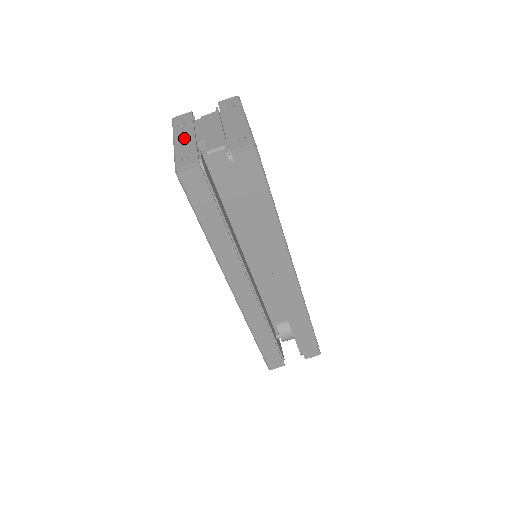
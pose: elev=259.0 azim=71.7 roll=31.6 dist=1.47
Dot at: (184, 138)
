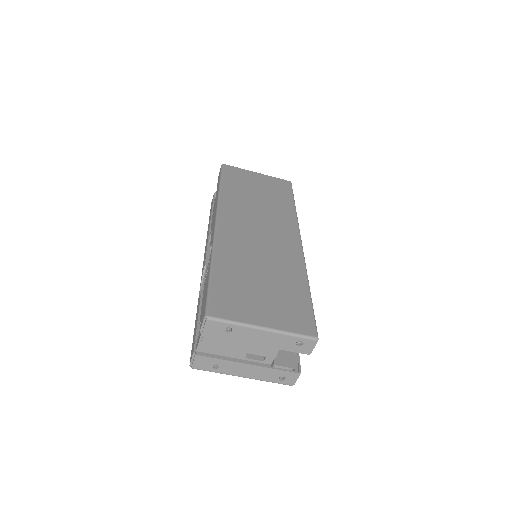
Dot at: (247, 372)
